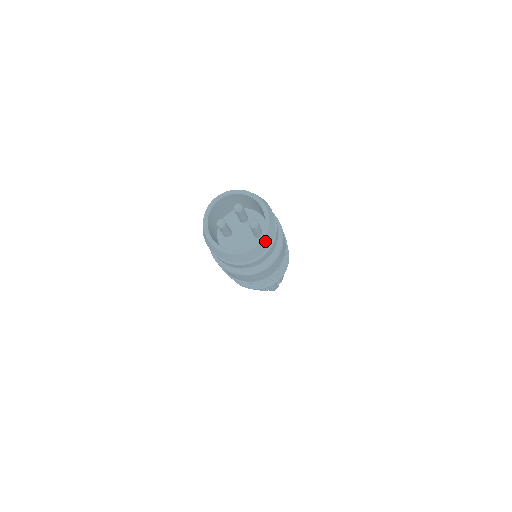
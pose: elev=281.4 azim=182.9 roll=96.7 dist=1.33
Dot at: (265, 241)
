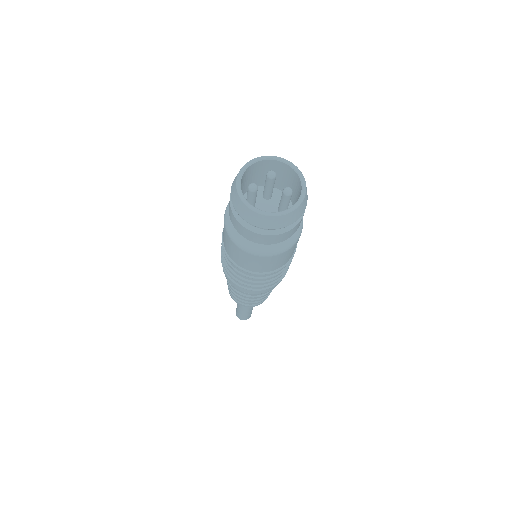
Dot at: (300, 208)
